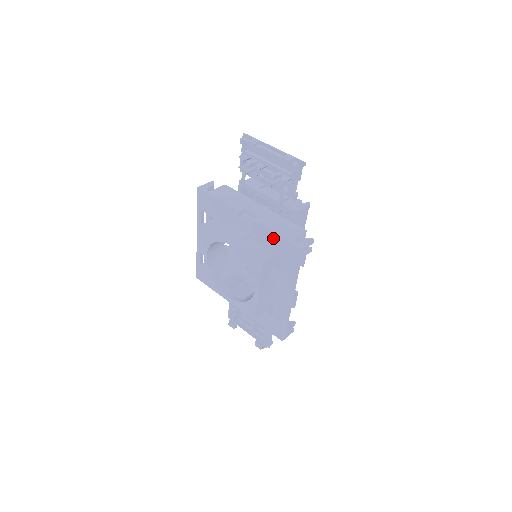
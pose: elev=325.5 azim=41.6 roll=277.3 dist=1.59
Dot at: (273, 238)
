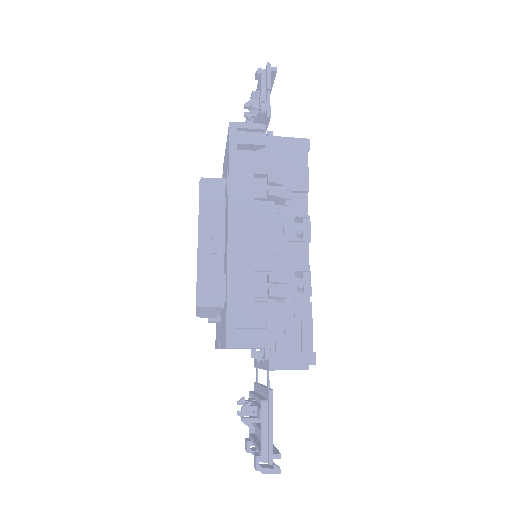
Dot at: (225, 155)
